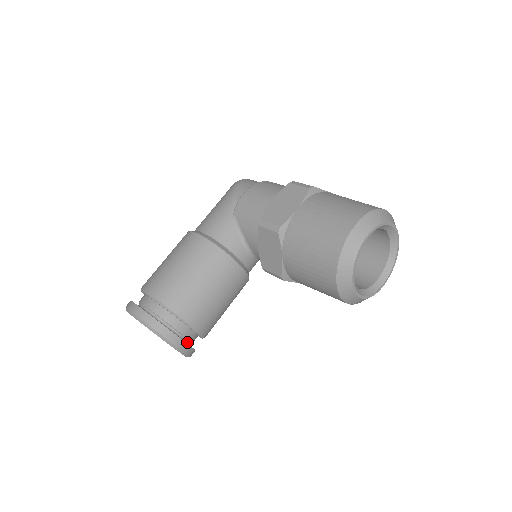
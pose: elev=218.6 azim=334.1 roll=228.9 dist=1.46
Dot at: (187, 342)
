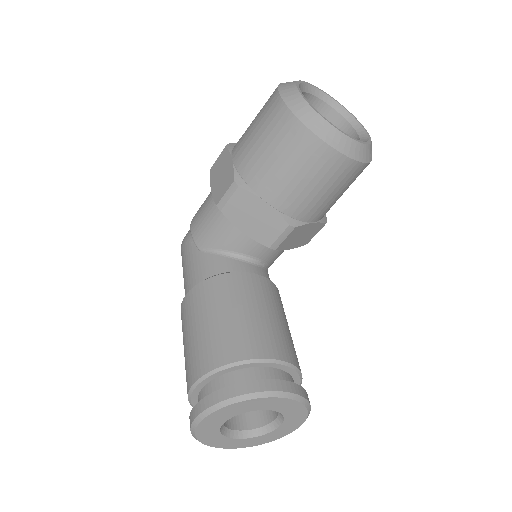
Dot at: occluded
